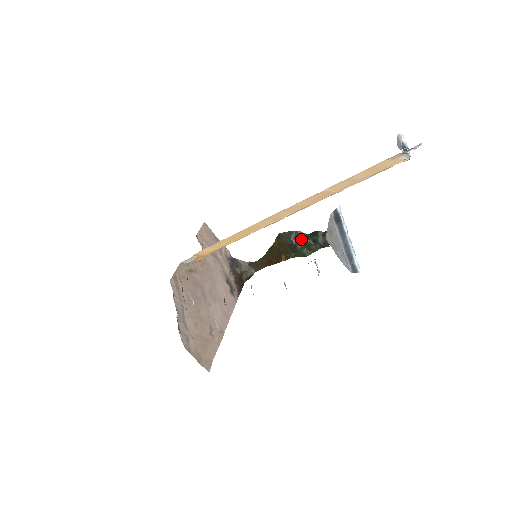
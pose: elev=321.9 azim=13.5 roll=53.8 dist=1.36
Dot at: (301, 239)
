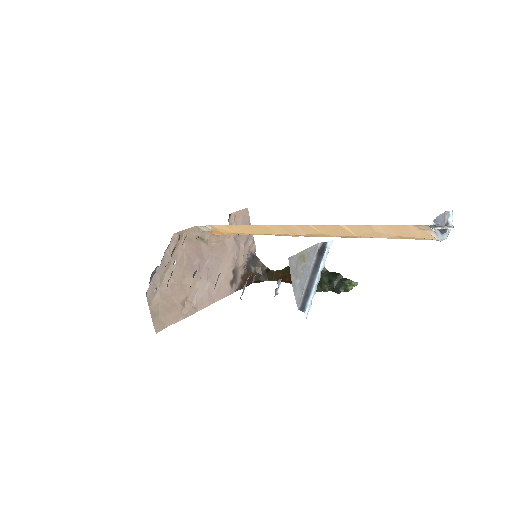
Dot at: occluded
